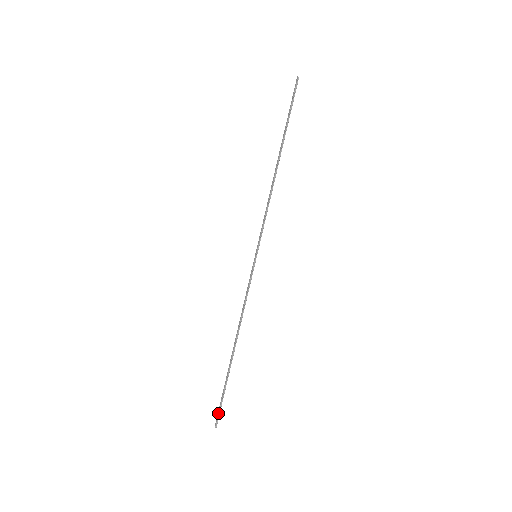
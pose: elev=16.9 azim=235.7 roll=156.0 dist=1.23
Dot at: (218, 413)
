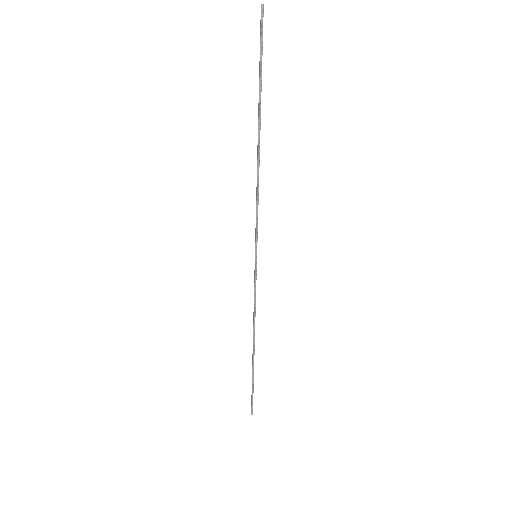
Dot at: (251, 404)
